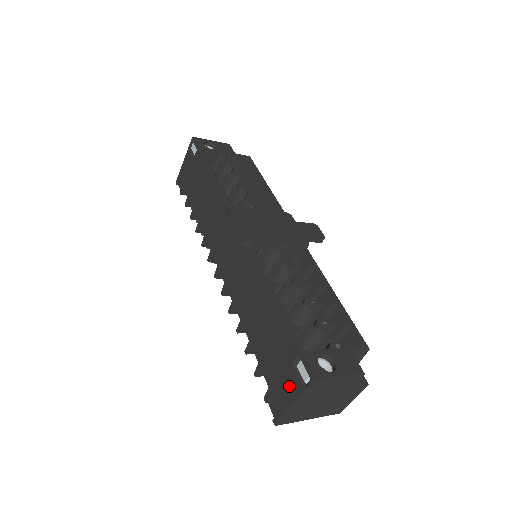
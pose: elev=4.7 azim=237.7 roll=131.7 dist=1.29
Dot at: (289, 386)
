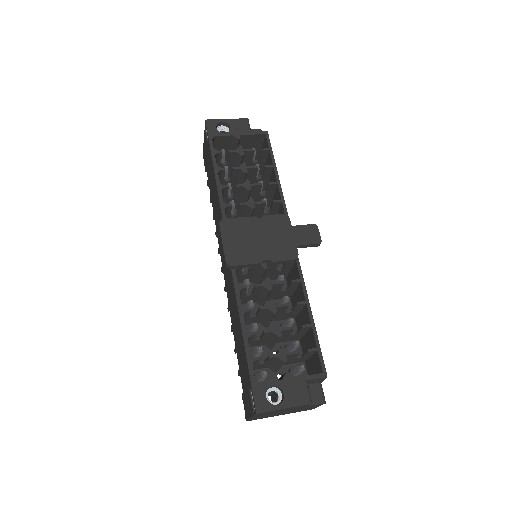
Dot at: (249, 403)
